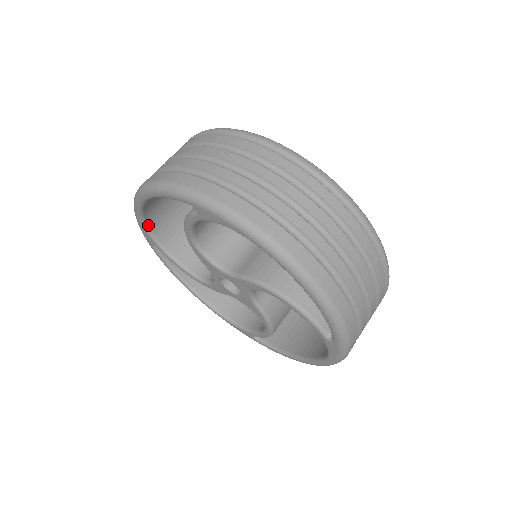
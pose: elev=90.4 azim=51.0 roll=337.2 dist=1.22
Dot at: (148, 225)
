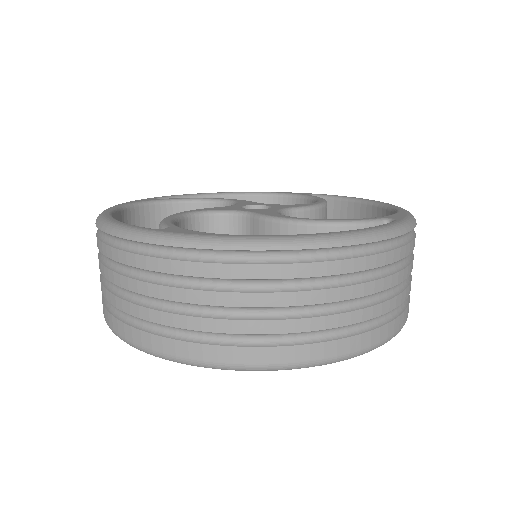
Dot at: occluded
